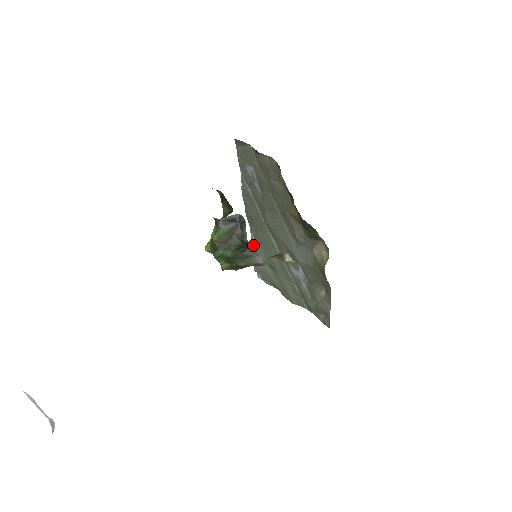
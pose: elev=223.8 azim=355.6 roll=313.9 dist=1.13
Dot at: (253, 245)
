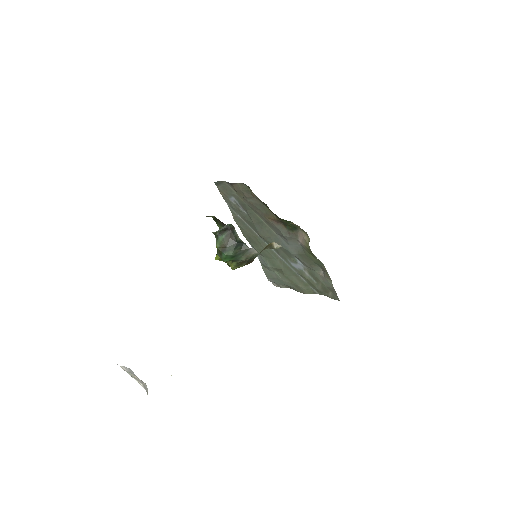
Dot at: (259, 259)
